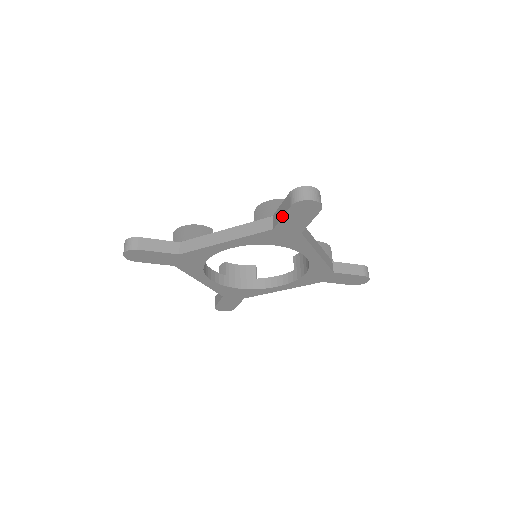
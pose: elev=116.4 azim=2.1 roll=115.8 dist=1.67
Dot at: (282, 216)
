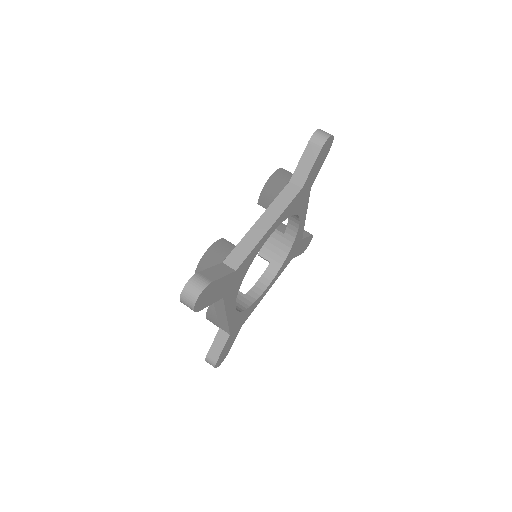
Dot at: (312, 166)
